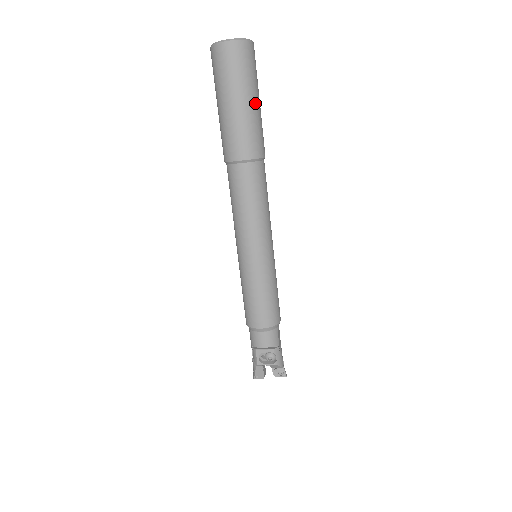
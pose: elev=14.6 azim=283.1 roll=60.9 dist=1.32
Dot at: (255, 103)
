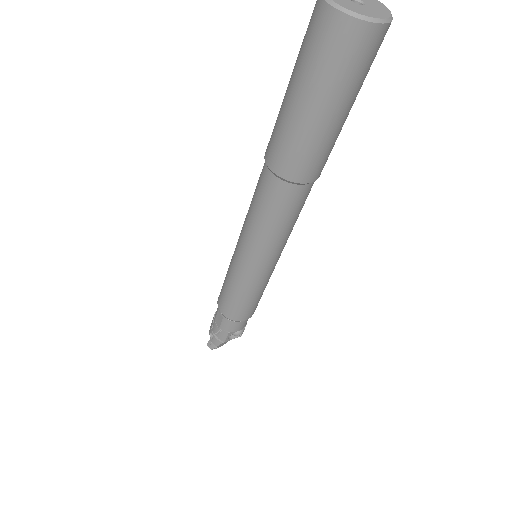
Dot at: occluded
